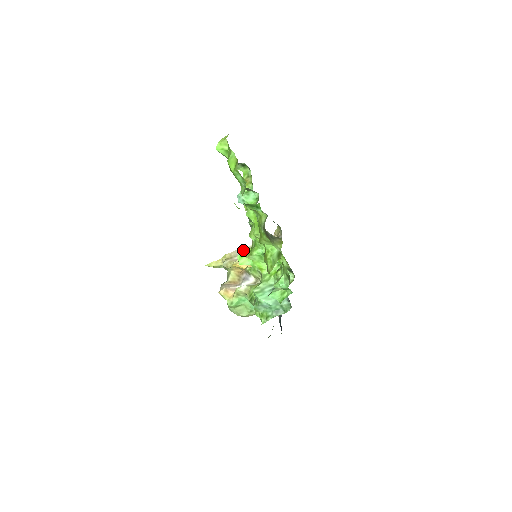
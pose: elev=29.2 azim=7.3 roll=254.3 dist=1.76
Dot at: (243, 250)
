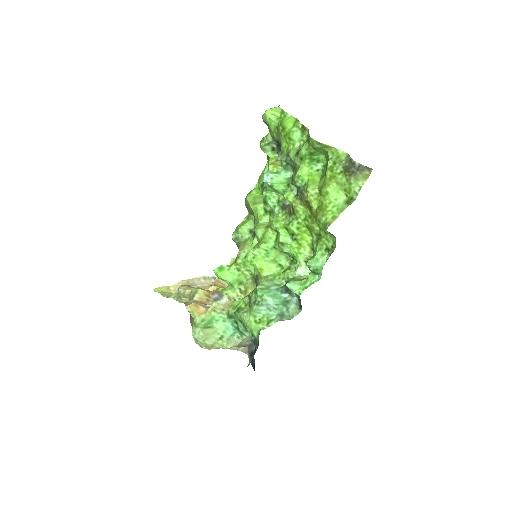
Dot at: (203, 279)
